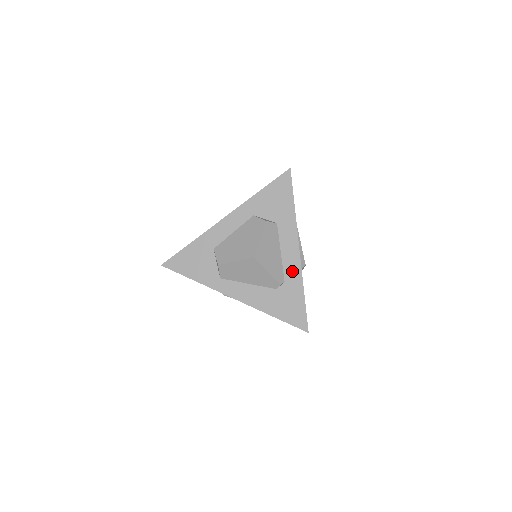
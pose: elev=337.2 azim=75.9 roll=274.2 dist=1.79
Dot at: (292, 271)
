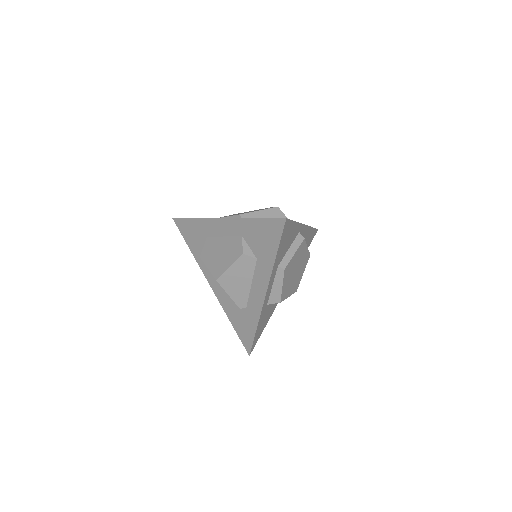
Dot at: (254, 306)
